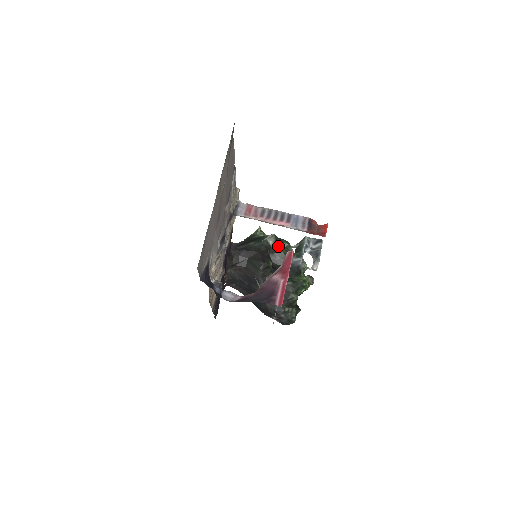
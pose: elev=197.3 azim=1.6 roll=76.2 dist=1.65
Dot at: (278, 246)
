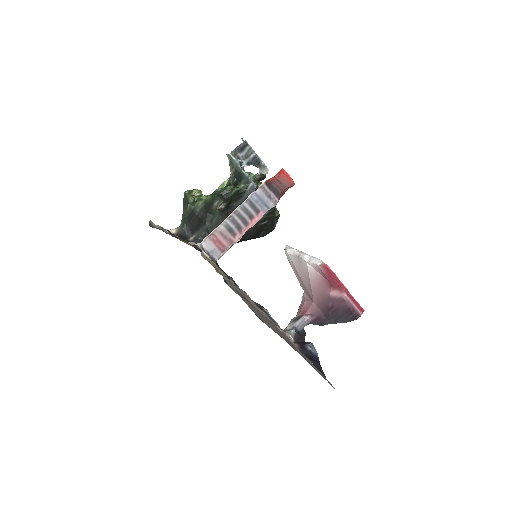
Dot at: (229, 200)
